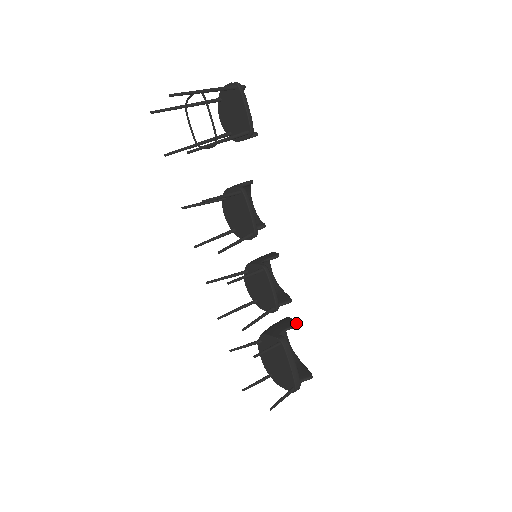
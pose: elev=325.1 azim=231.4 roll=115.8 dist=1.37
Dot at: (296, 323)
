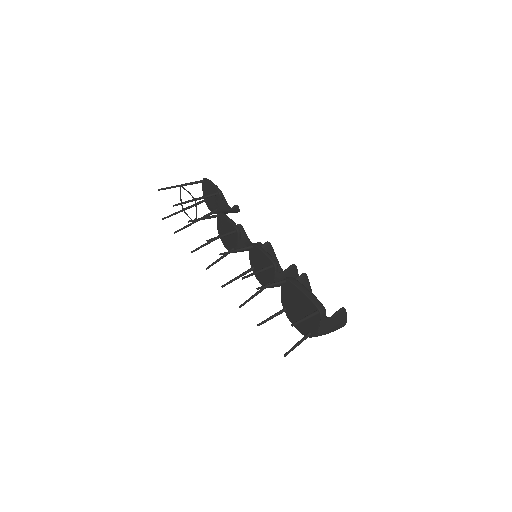
Dot at: (304, 274)
